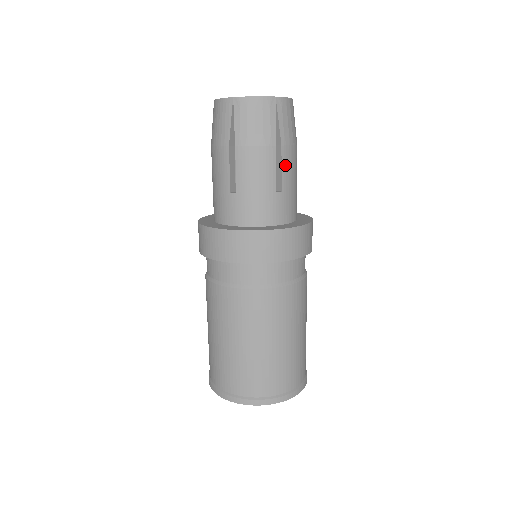
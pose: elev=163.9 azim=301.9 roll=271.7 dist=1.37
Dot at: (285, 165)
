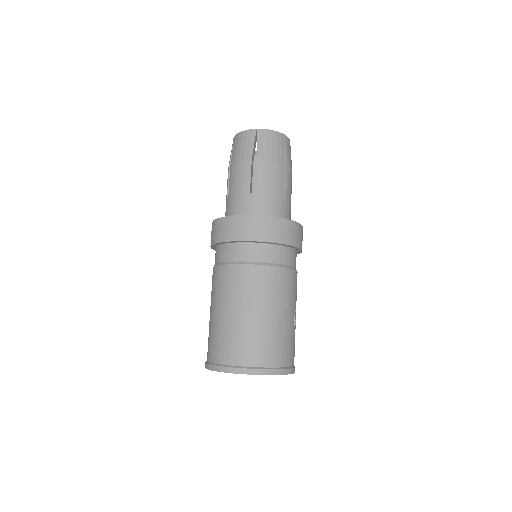
Dot at: (260, 174)
